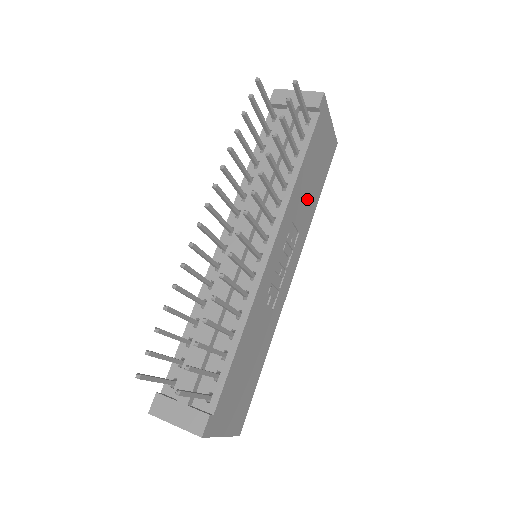
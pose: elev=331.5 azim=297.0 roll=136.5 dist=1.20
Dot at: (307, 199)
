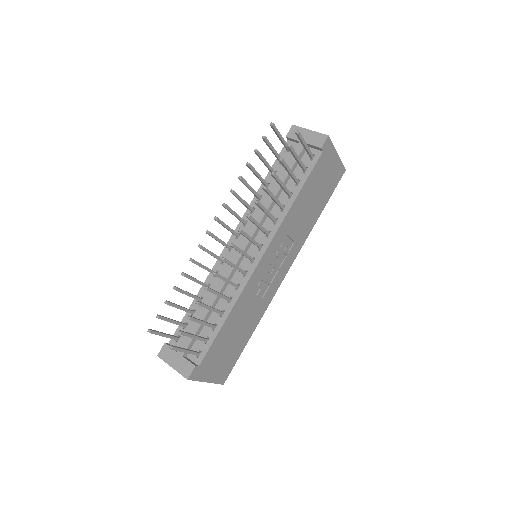
Dot at: (305, 217)
